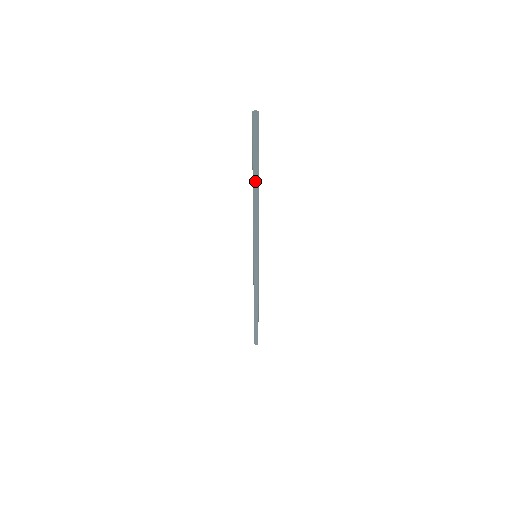
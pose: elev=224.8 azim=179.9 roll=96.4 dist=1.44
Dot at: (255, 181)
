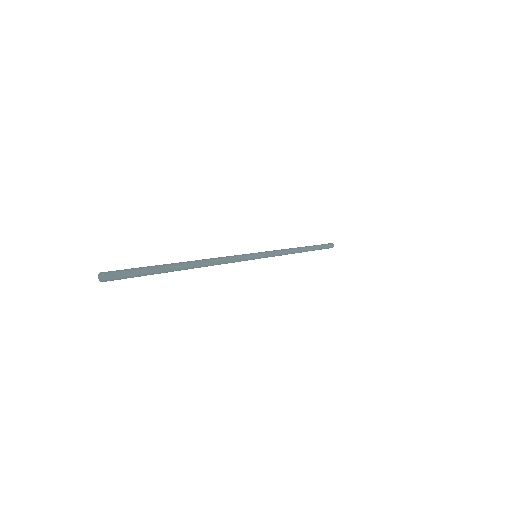
Dot at: occluded
